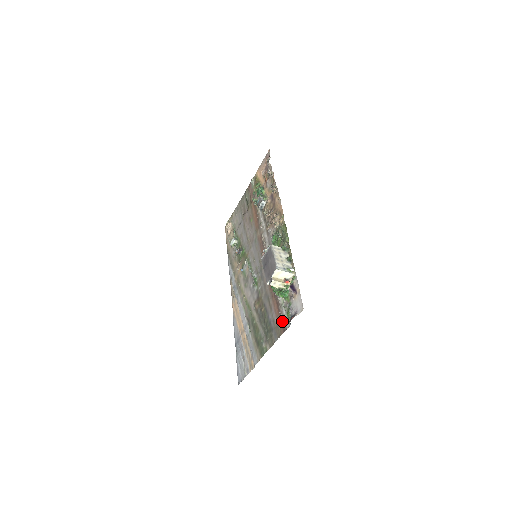
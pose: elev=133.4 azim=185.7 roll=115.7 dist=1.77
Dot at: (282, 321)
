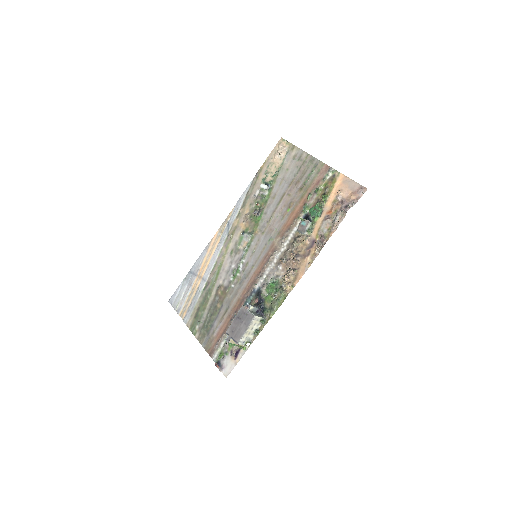
Dot at: (215, 348)
